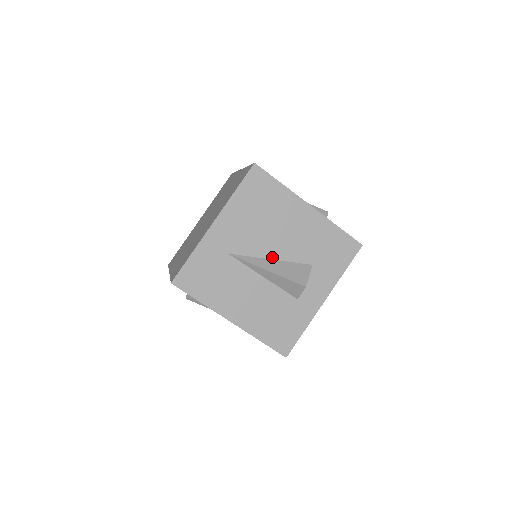
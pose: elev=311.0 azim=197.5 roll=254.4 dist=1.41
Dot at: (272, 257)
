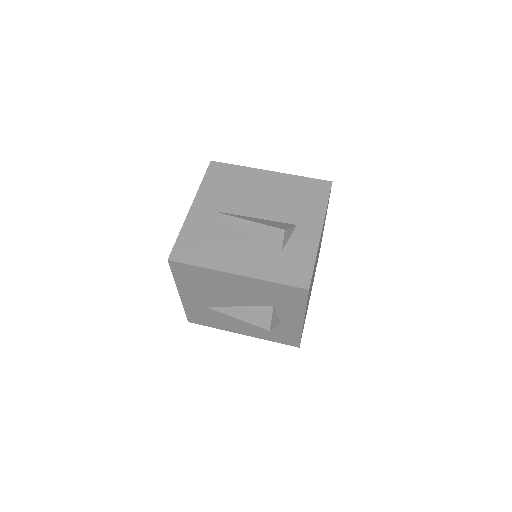
Dot at: (237, 305)
